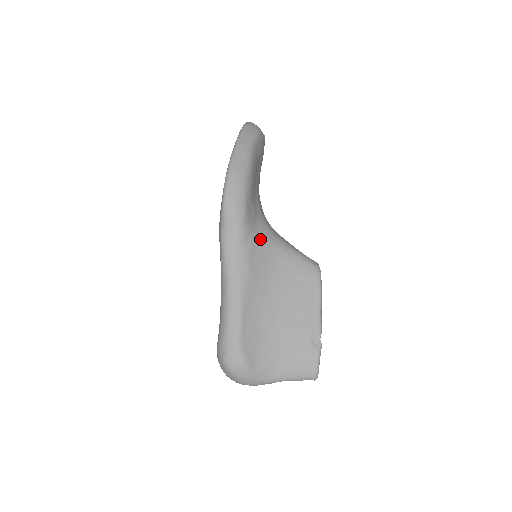
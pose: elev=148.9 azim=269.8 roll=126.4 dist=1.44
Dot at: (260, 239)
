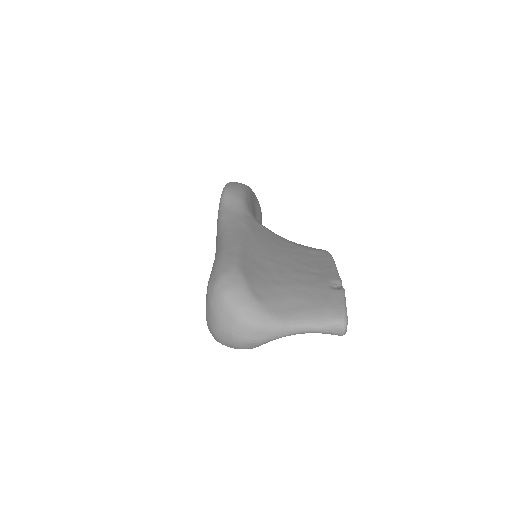
Dot at: (260, 224)
